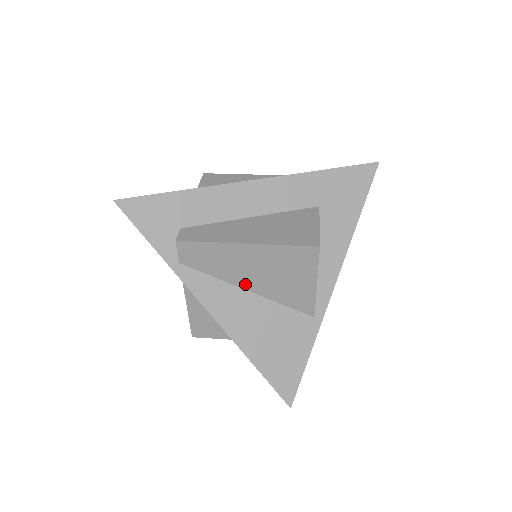
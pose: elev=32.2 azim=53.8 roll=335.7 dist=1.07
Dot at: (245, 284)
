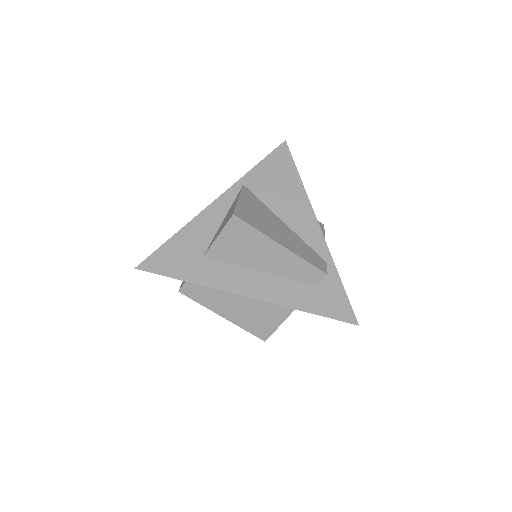
Dot at: occluded
